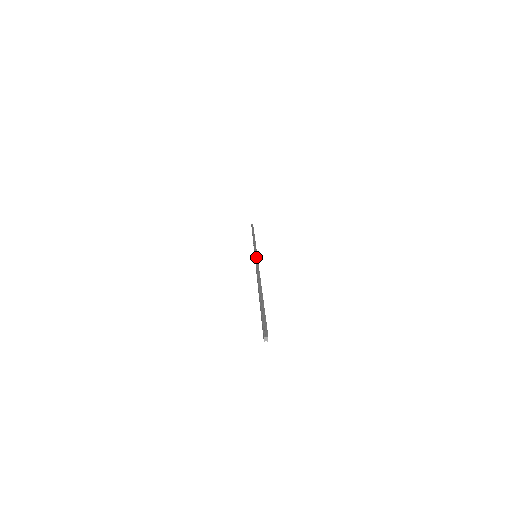
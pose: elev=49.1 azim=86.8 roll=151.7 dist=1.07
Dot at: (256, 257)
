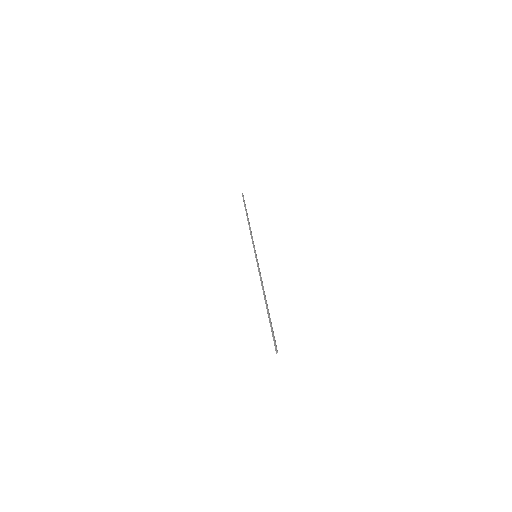
Dot at: (256, 260)
